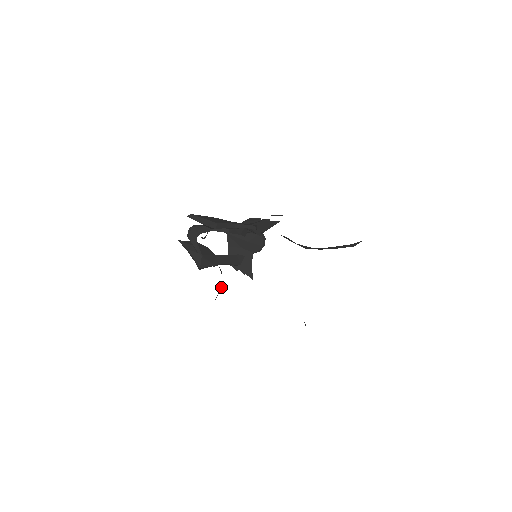
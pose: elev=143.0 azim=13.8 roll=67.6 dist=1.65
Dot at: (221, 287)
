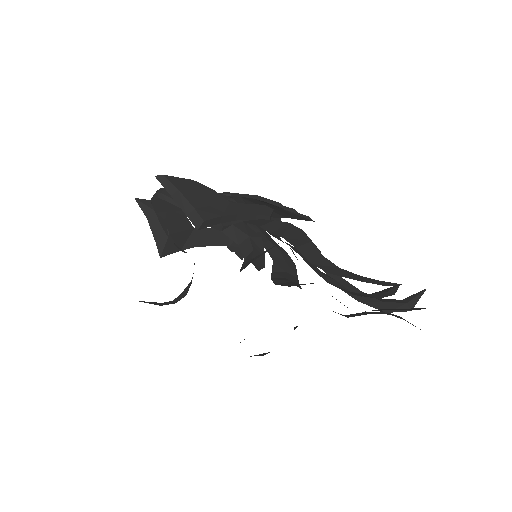
Dot at: (188, 287)
